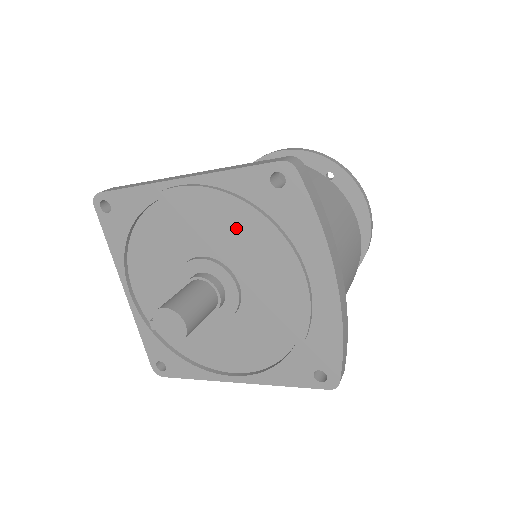
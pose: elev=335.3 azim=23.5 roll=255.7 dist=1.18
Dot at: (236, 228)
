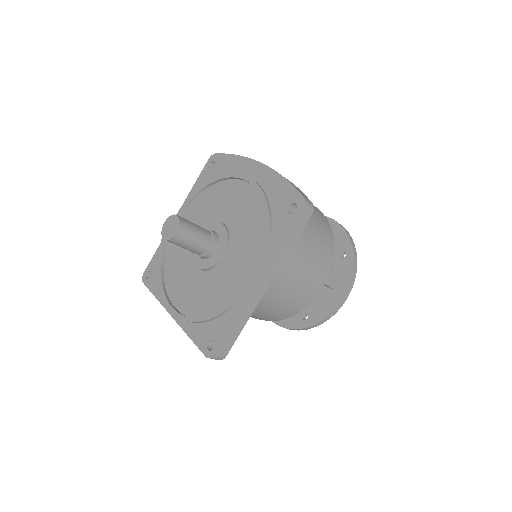
Dot at: (207, 202)
